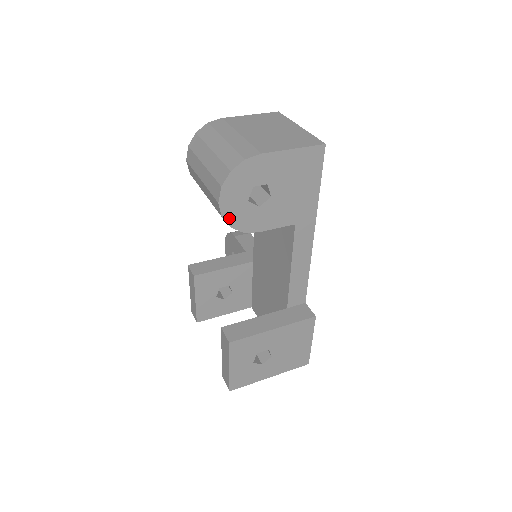
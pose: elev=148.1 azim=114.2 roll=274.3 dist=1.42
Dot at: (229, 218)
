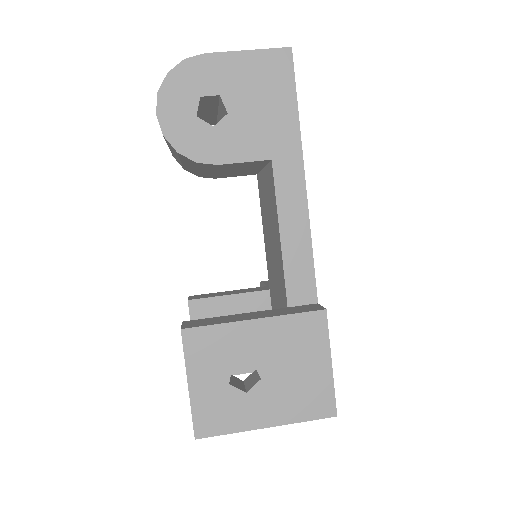
Dot at: (173, 138)
